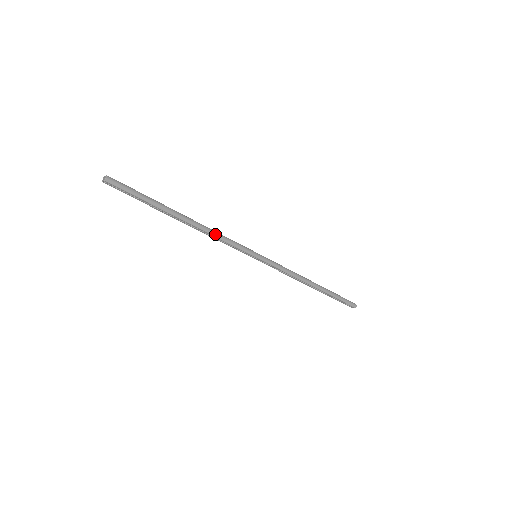
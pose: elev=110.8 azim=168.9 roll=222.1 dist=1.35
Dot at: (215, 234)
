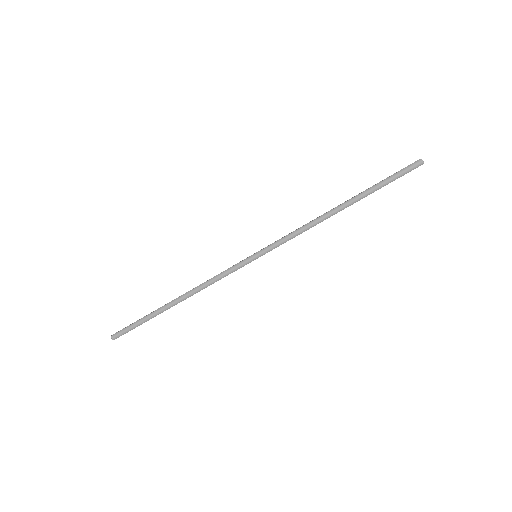
Dot at: (205, 286)
